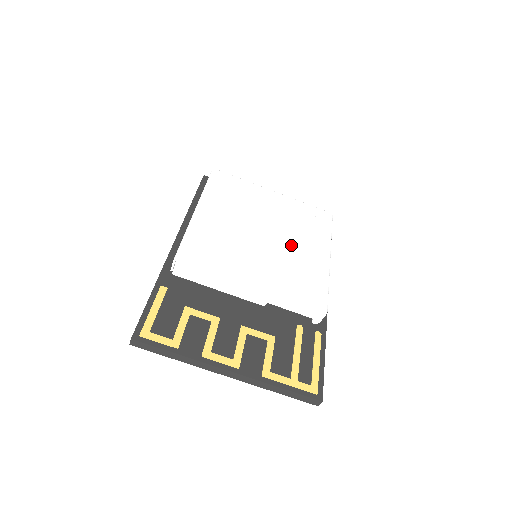
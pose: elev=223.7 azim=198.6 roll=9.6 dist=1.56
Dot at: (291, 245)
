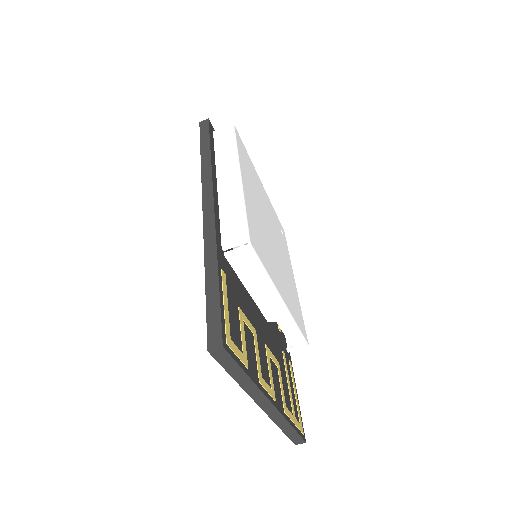
Dot at: (283, 258)
